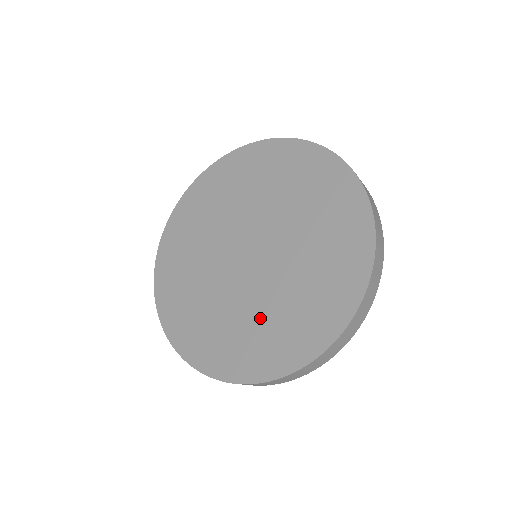
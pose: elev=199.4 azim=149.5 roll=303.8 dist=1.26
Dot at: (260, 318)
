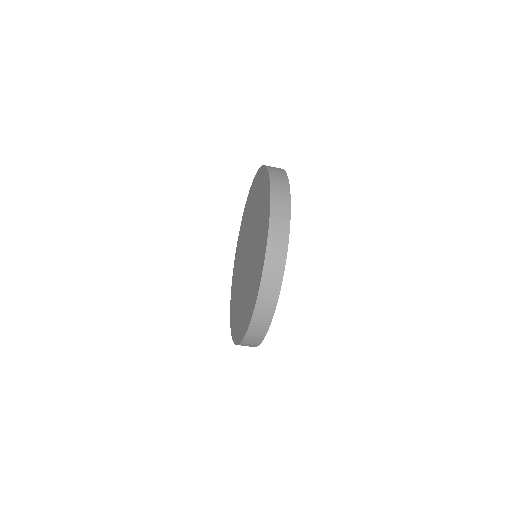
Dot at: (256, 253)
